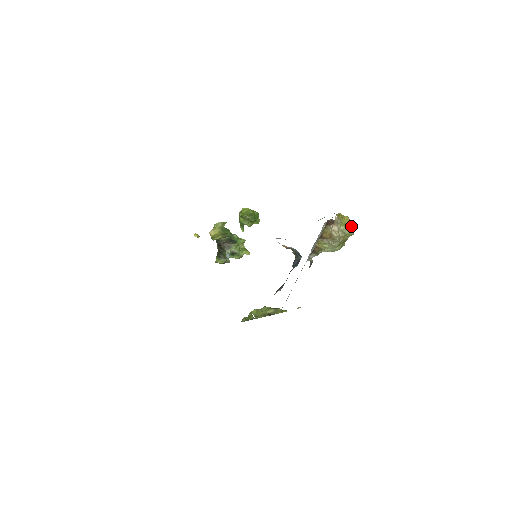
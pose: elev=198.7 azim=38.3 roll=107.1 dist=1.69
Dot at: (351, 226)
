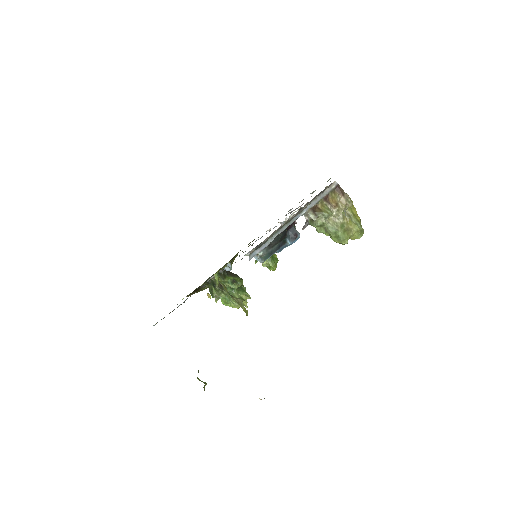
Dot at: (360, 223)
